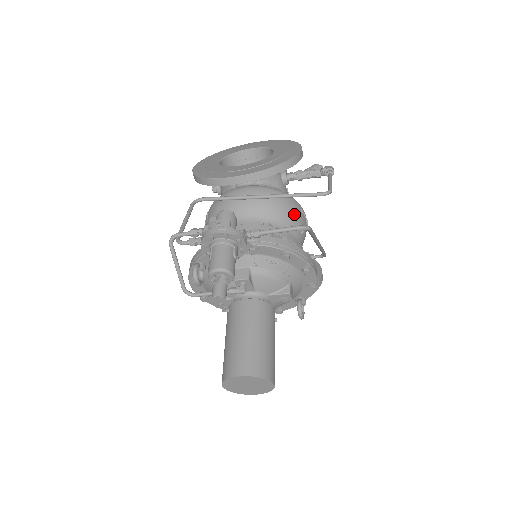
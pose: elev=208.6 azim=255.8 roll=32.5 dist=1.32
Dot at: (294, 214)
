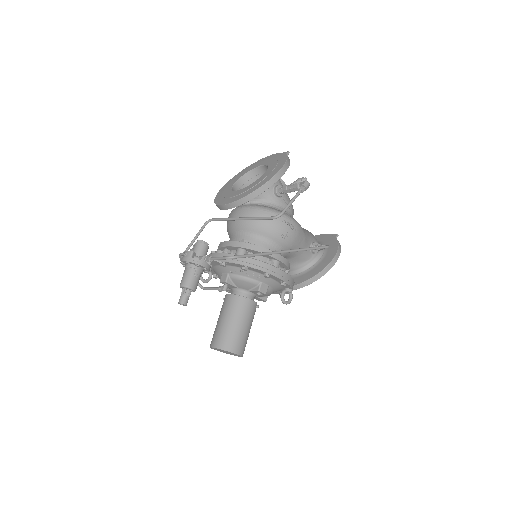
Dot at: (273, 226)
